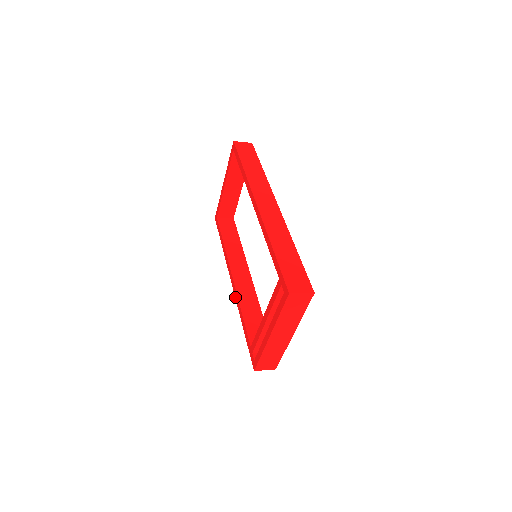
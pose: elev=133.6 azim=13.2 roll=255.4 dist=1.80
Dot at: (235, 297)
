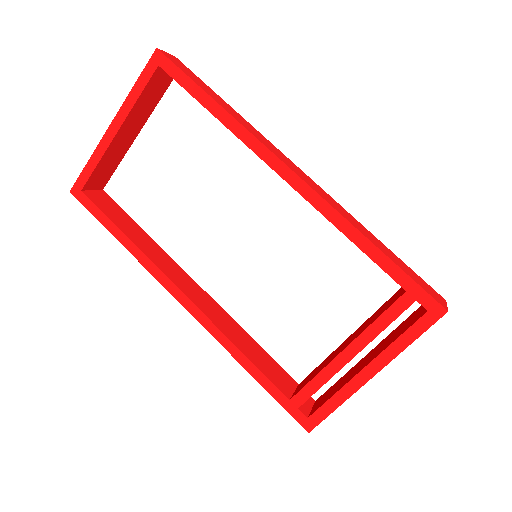
Dot at: (206, 328)
